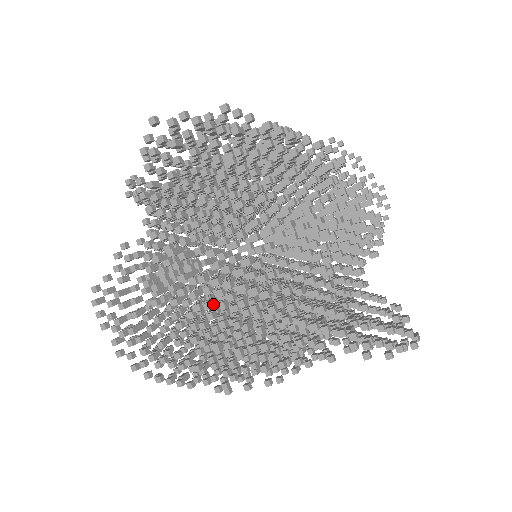
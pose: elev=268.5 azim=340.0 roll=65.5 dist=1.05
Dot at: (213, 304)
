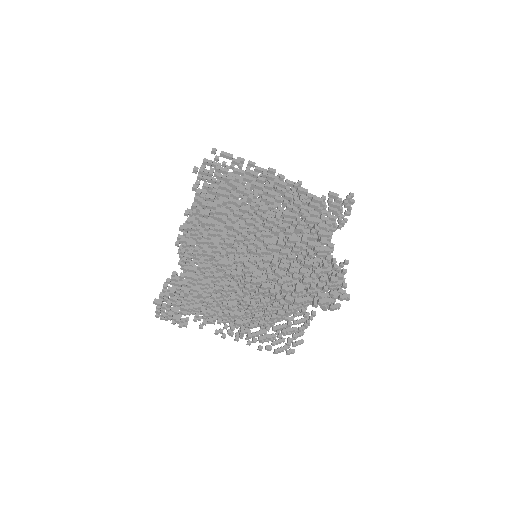
Dot at: occluded
